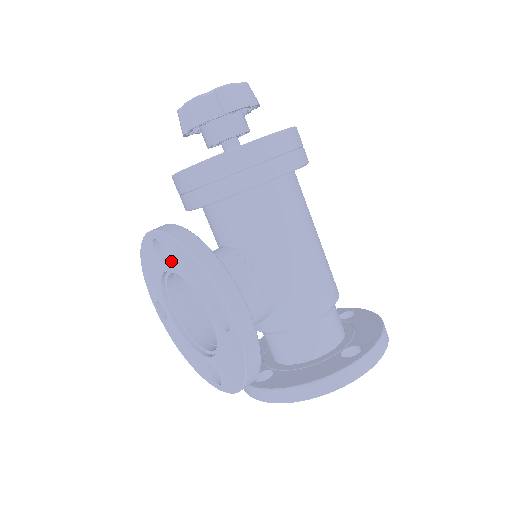
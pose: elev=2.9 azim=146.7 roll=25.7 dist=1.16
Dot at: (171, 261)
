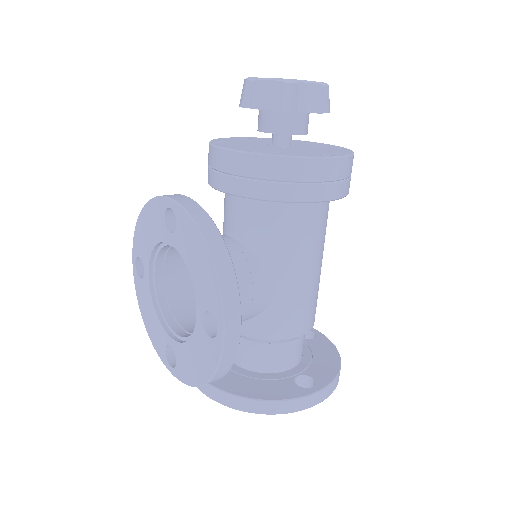
Dot at: (179, 239)
